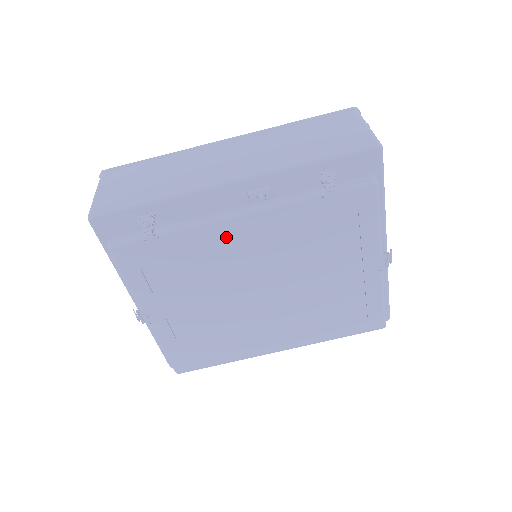
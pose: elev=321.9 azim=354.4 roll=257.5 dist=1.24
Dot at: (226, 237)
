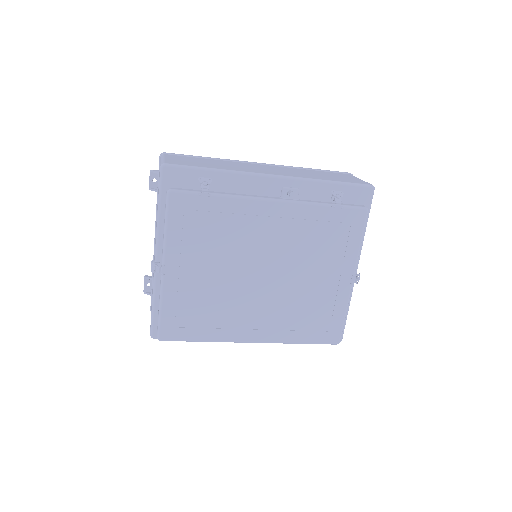
Dot at: (257, 214)
